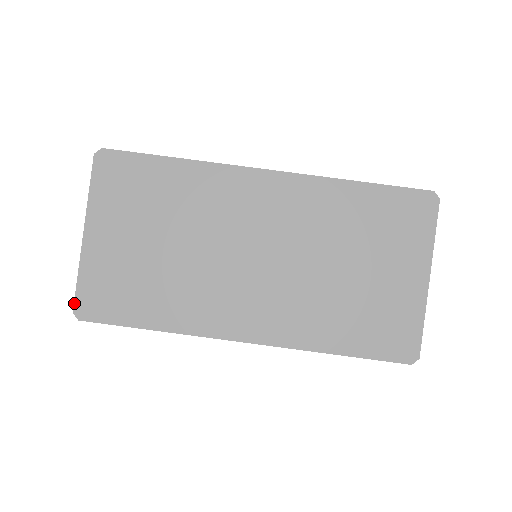
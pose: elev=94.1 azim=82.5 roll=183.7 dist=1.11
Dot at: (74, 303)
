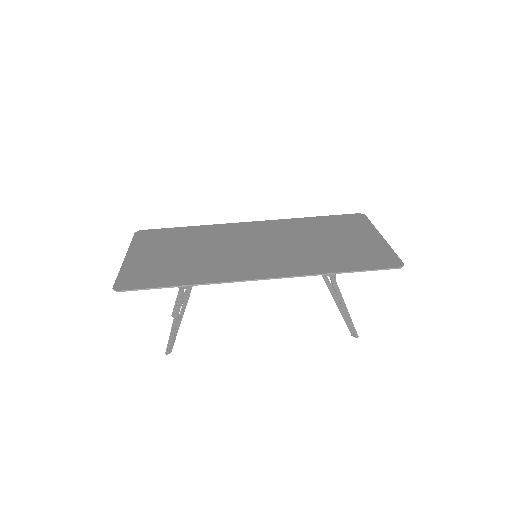
Dot at: (114, 284)
